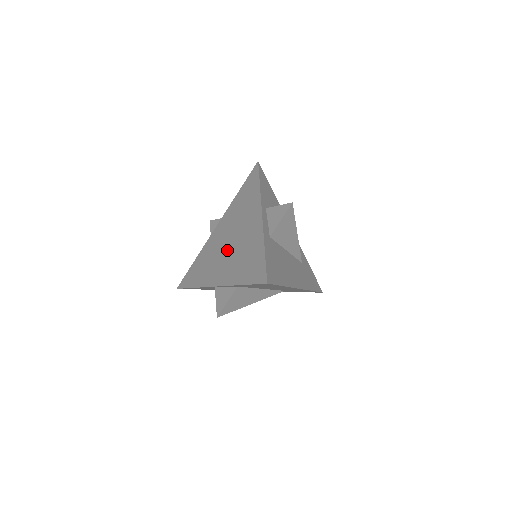
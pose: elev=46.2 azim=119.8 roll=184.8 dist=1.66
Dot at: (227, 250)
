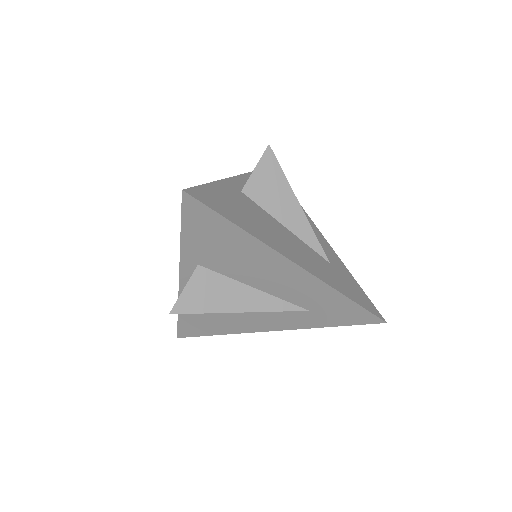
Dot at: occluded
